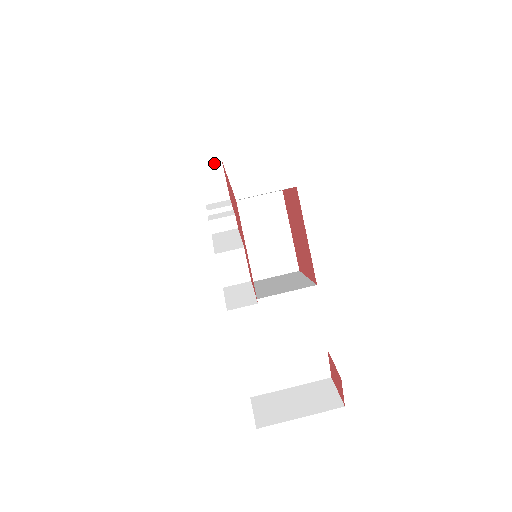
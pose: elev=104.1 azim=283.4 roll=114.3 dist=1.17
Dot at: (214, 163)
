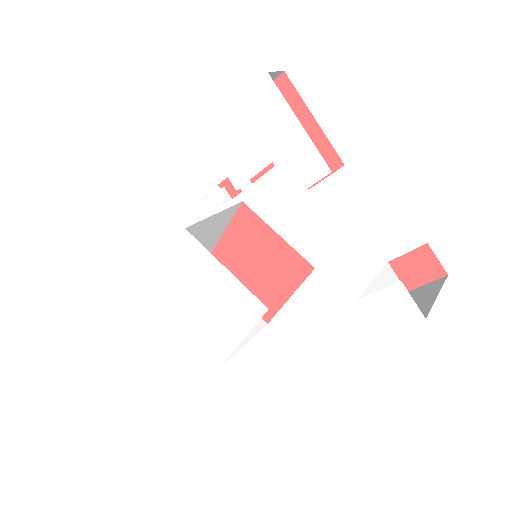
Dot at: occluded
